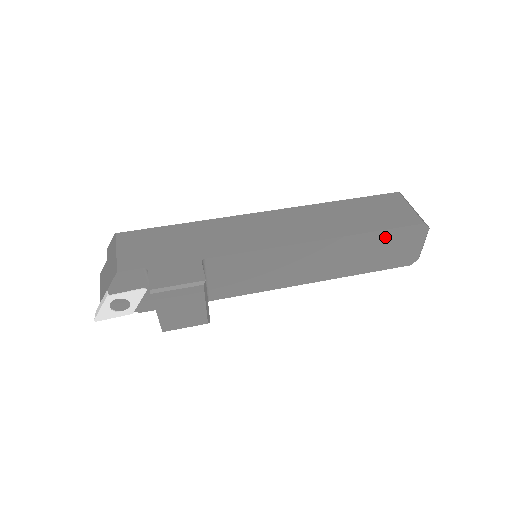
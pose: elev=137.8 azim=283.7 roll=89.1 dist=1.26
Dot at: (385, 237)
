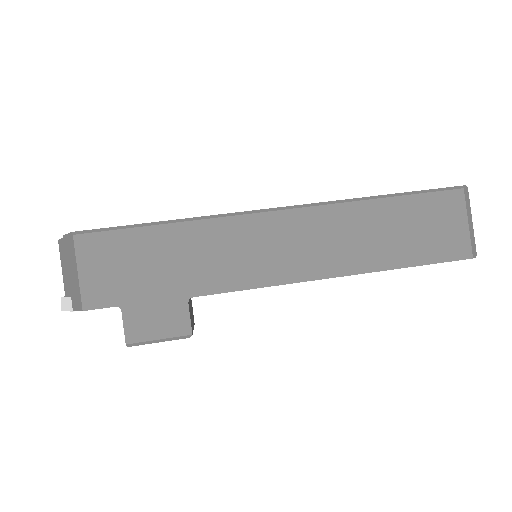
Dot at: occluded
